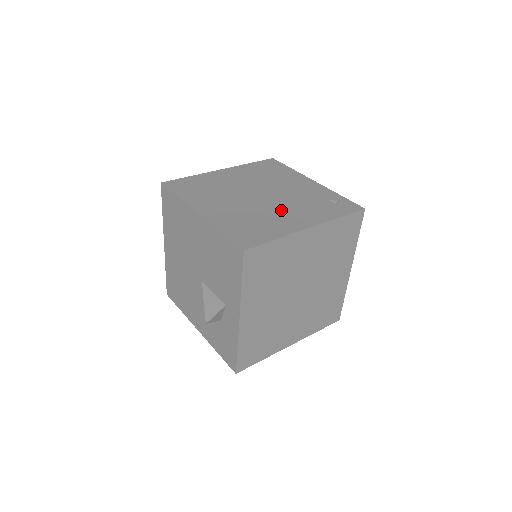
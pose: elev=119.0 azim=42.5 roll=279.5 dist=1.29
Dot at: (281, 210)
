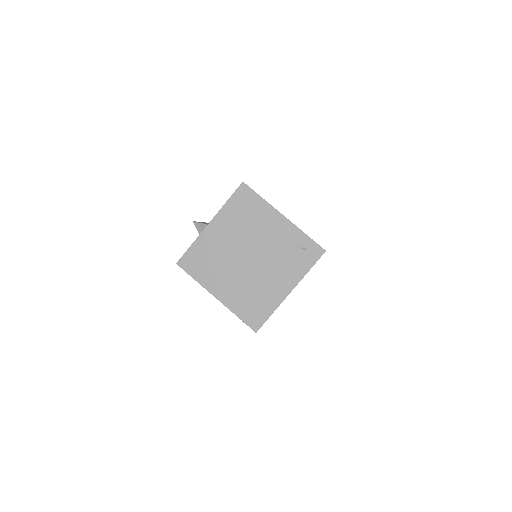
Dot at: (268, 275)
